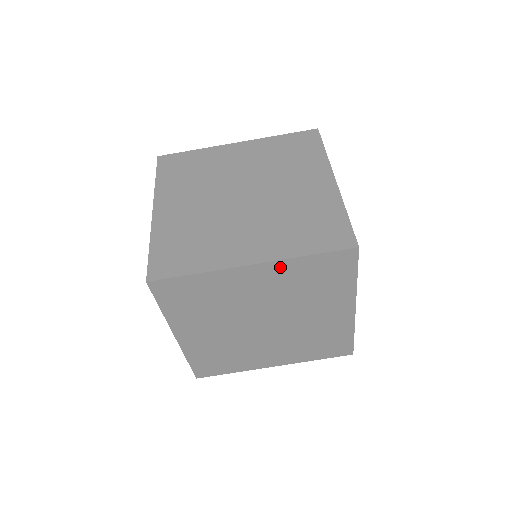
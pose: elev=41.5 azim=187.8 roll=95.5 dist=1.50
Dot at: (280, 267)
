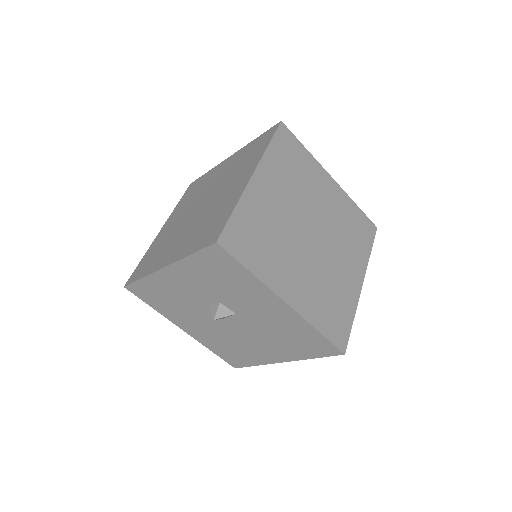
Dot at: occluded
